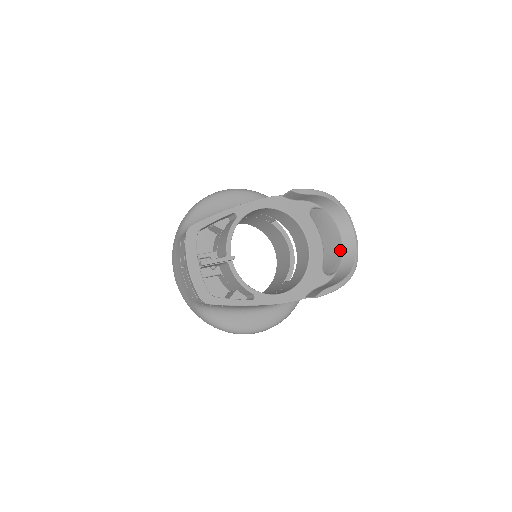
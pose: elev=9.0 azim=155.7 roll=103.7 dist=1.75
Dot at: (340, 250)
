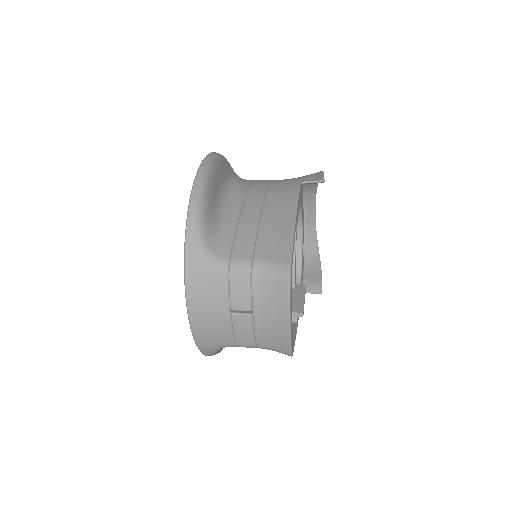
Dot at: occluded
